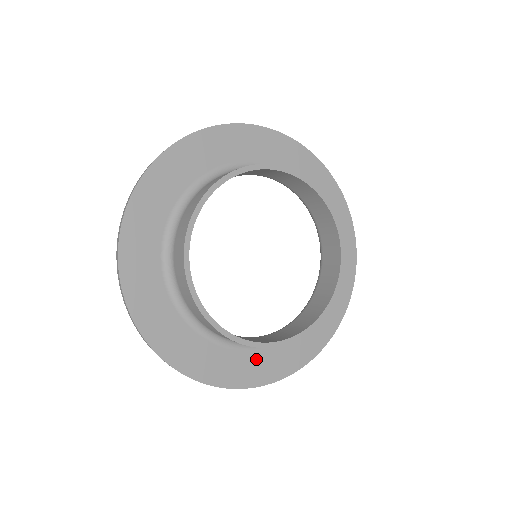
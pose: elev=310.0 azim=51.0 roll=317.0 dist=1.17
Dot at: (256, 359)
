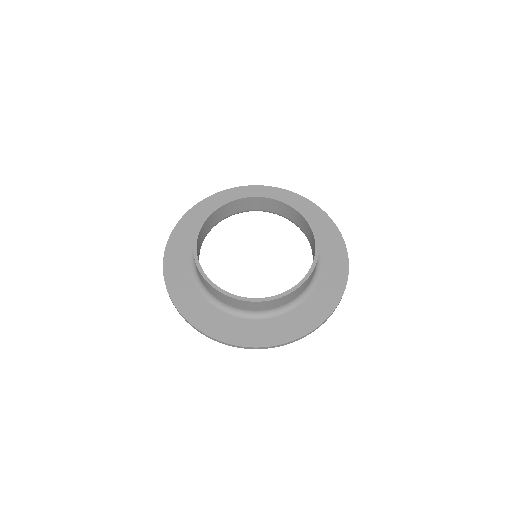
Dot at: (220, 318)
